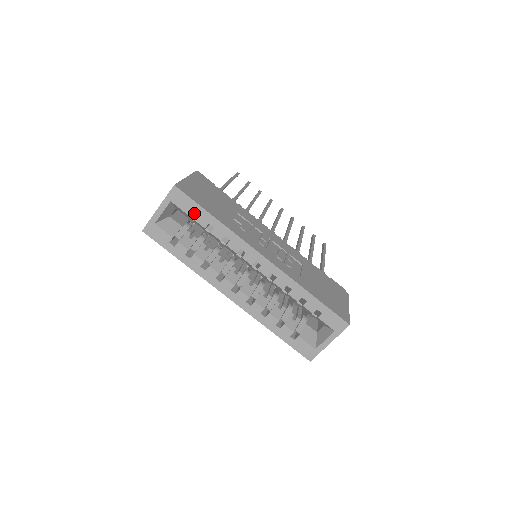
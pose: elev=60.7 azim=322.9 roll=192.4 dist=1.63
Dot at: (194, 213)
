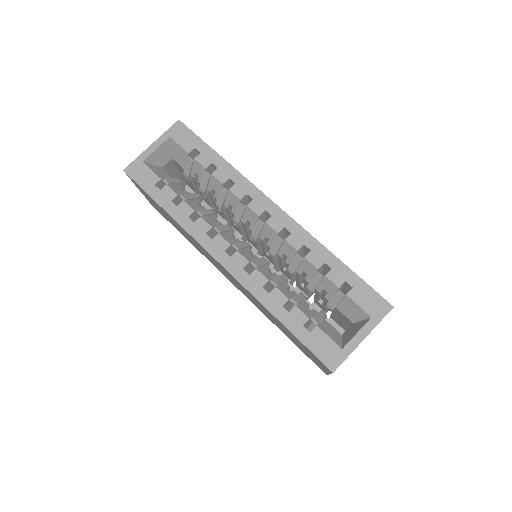
Dot at: occluded
